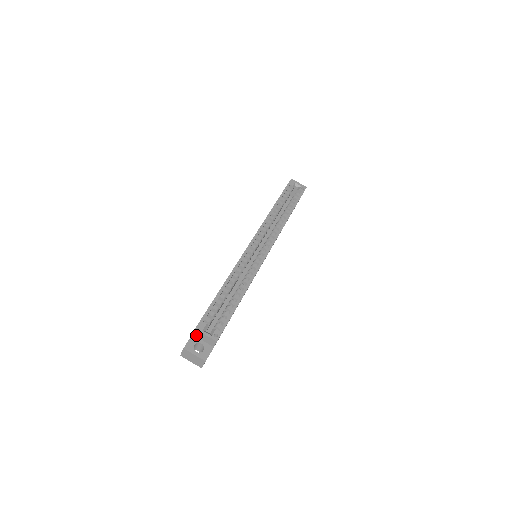
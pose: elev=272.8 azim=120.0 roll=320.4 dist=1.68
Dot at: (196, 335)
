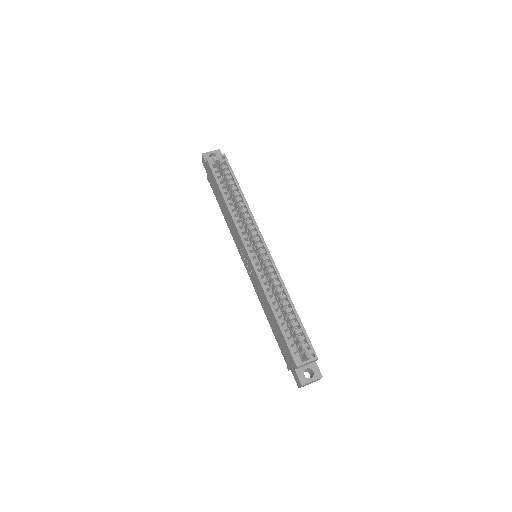
Dot at: (298, 368)
